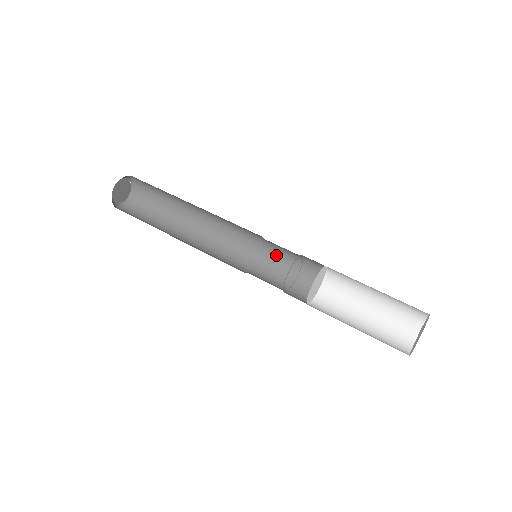
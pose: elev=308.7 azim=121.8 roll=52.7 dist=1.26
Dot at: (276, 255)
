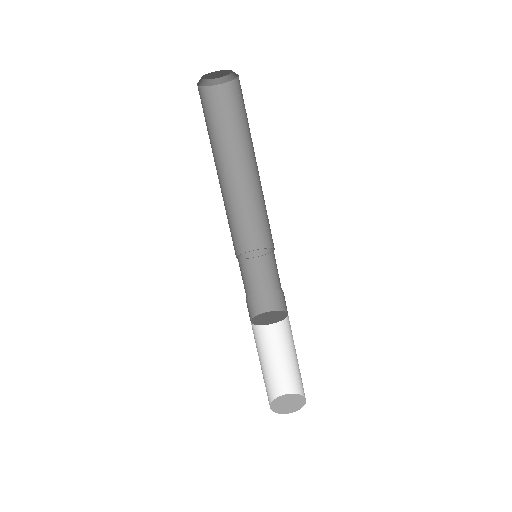
Dot at: occluded
